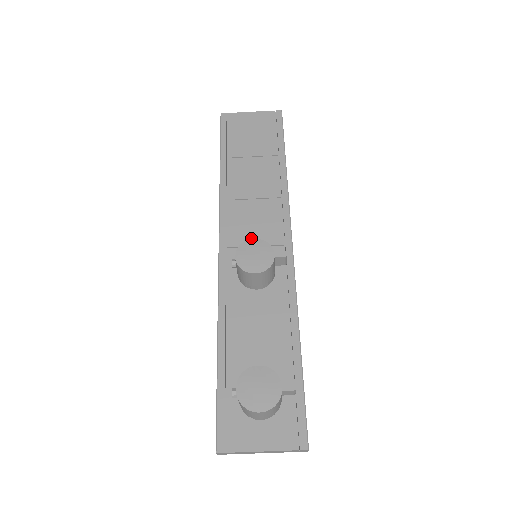
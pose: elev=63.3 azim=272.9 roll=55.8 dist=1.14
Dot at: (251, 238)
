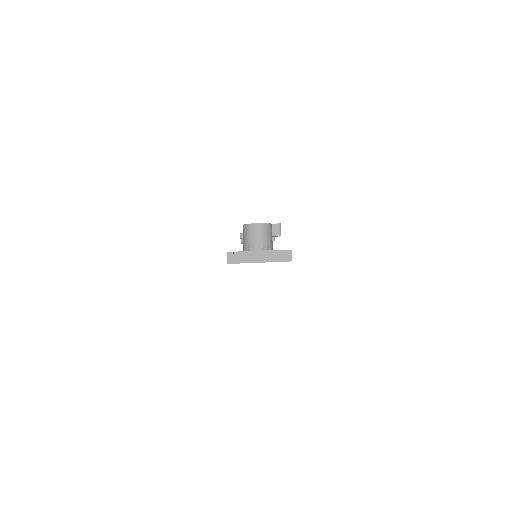
Dot at: occluded
